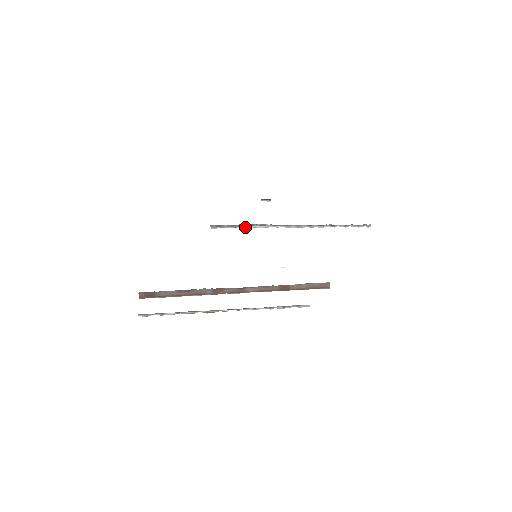
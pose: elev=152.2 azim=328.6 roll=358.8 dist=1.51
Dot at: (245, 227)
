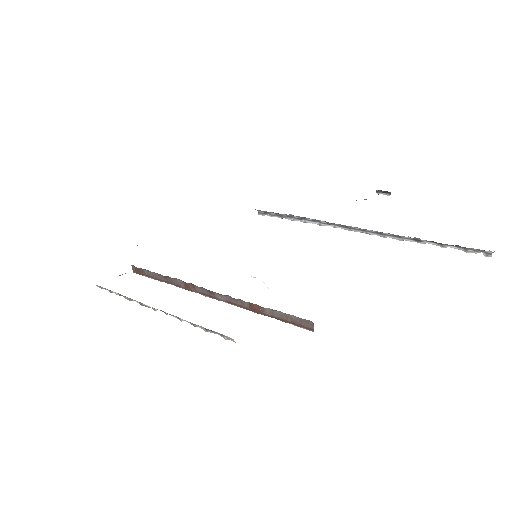
Dot at: (295, 219)
